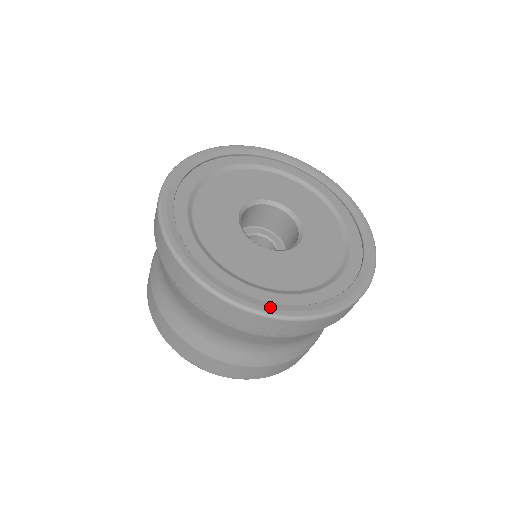
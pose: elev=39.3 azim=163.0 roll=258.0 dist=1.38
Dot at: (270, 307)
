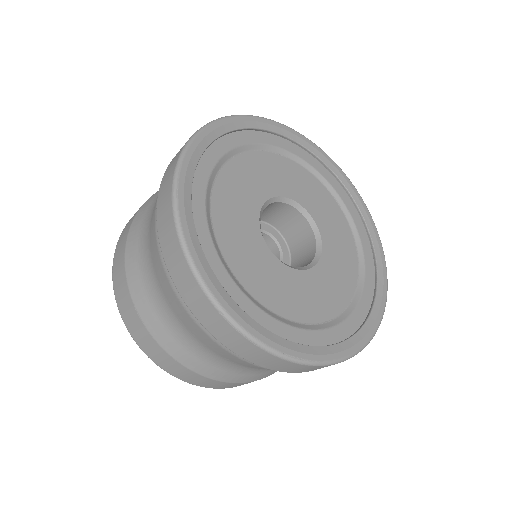
Dot at: (290, 347)
